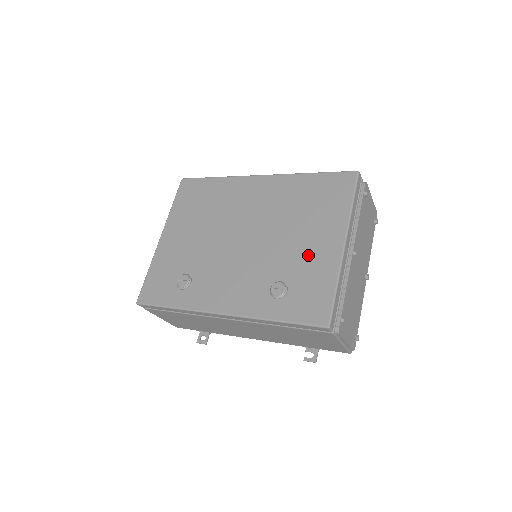
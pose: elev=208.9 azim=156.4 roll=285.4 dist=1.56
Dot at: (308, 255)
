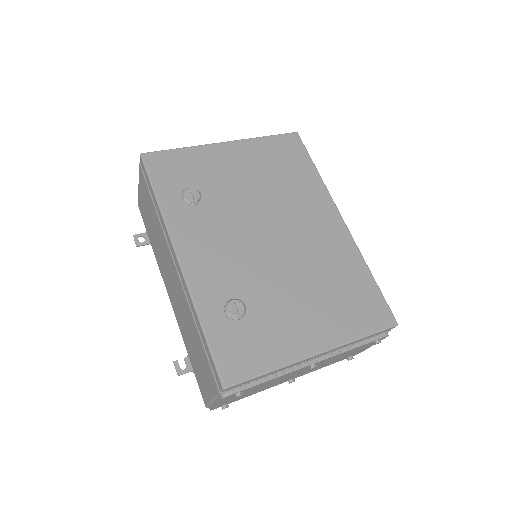
Dot at: (287, 320)
